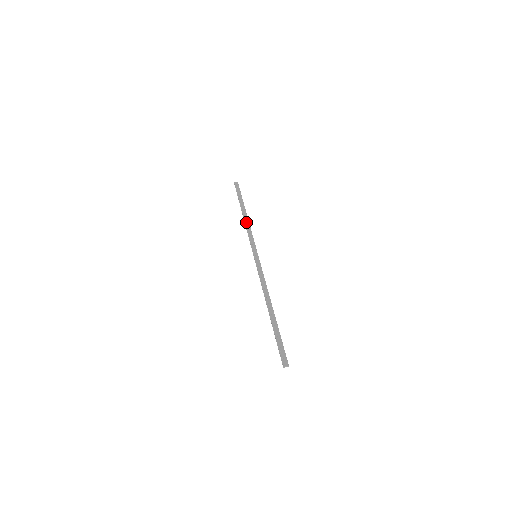
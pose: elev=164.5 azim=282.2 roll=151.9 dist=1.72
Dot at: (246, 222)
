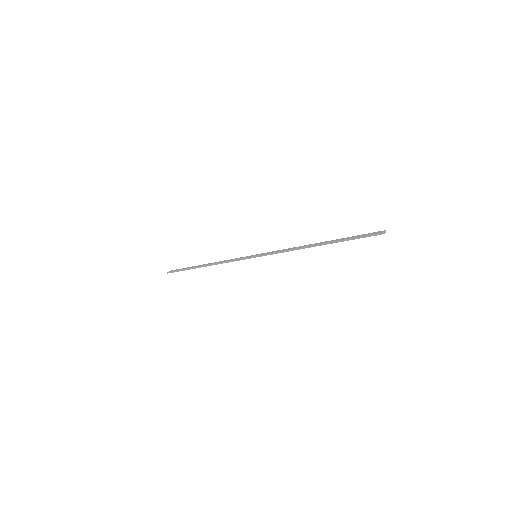
Dot at: (215, 263)
